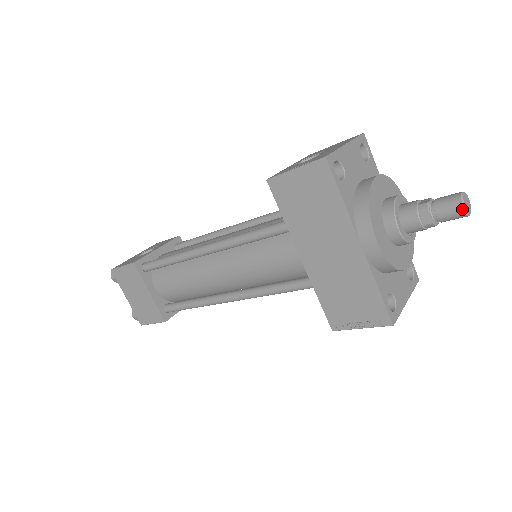
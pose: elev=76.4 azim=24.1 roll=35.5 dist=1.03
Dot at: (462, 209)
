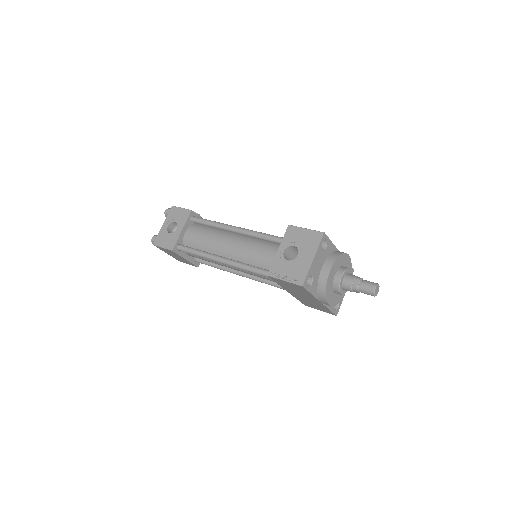
Dot at: occluded
